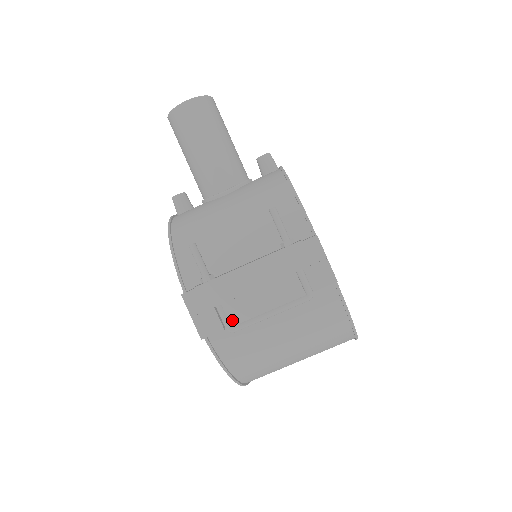
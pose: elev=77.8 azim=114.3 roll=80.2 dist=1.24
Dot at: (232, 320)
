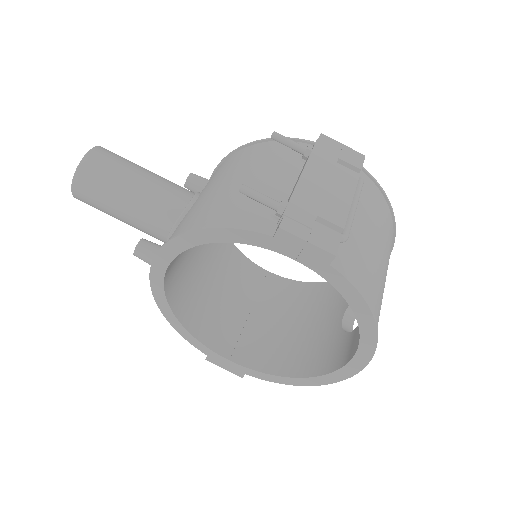
Dot at: (338, 223)
